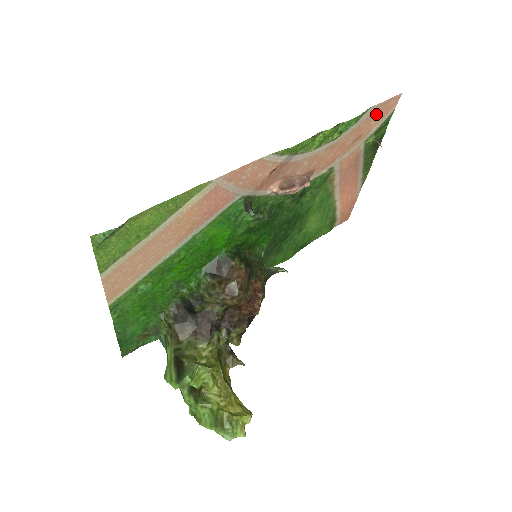
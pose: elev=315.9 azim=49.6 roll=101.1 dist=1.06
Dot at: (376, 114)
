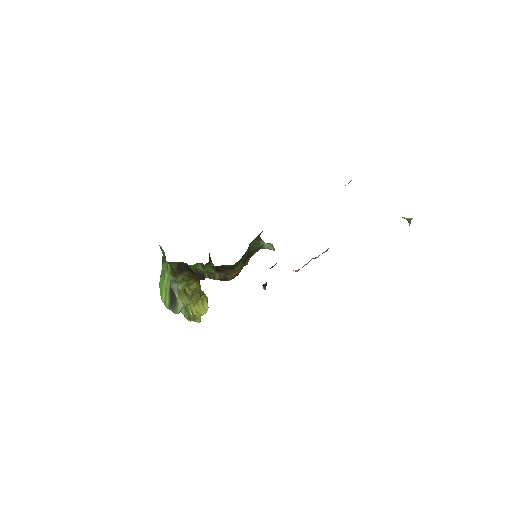
Dot at: occluded
